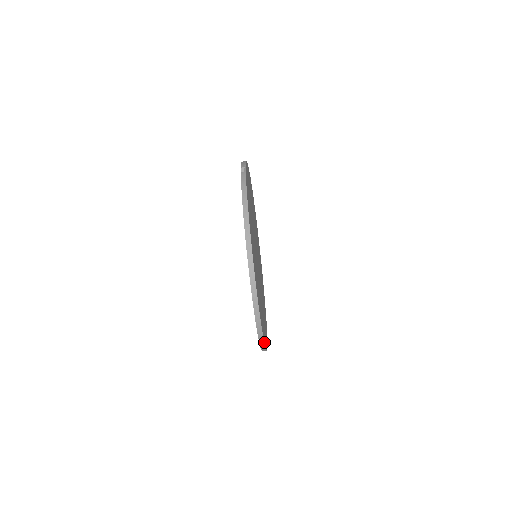
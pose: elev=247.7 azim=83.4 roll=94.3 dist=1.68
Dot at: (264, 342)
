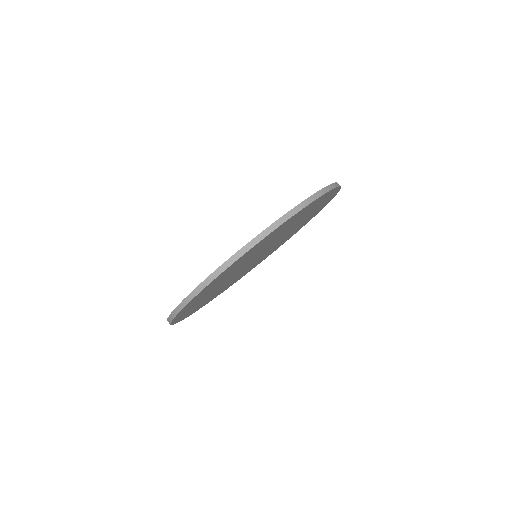
Dot at: (242, 256)
